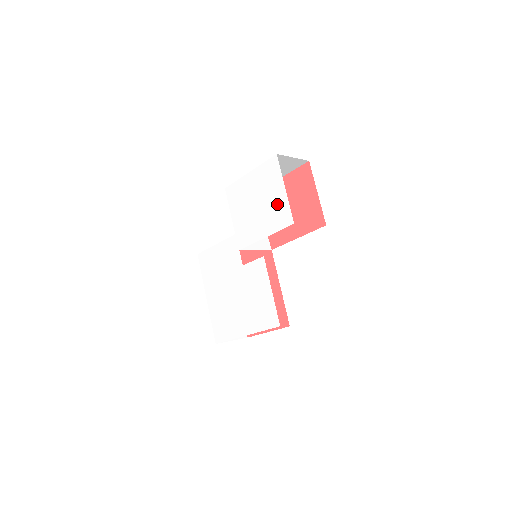
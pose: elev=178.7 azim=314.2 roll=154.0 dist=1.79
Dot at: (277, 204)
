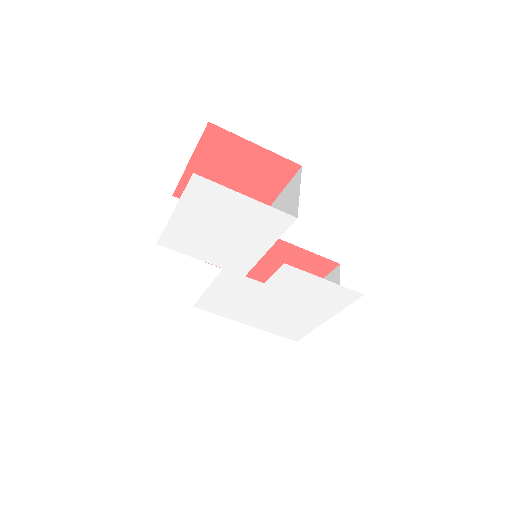
Dot at: (252, 216)
